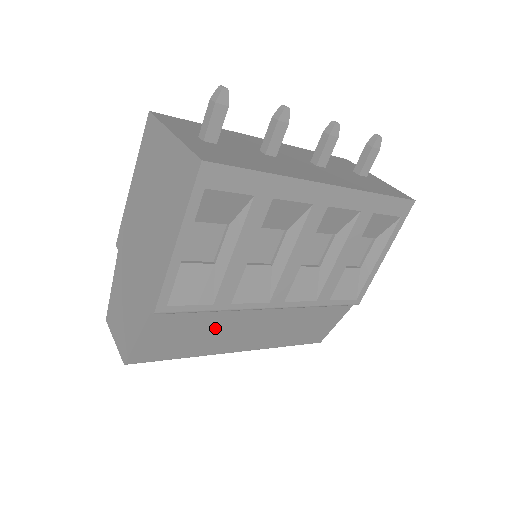
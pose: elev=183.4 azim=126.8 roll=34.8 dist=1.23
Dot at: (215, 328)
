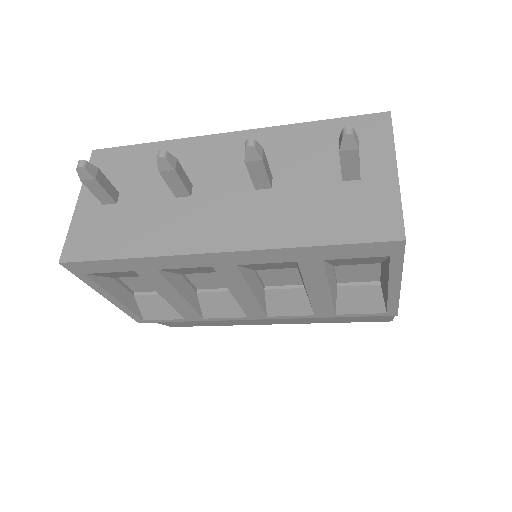
Dot at: occluded
